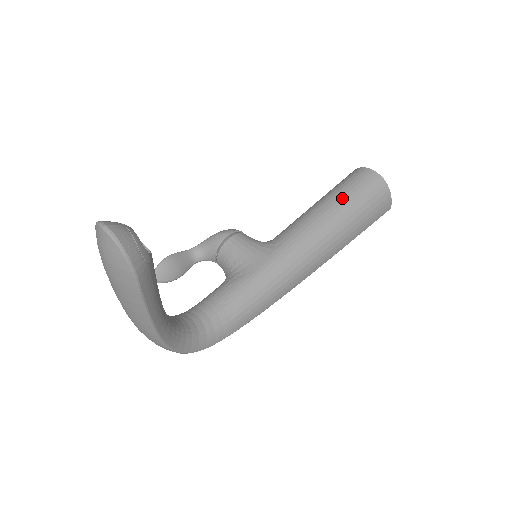
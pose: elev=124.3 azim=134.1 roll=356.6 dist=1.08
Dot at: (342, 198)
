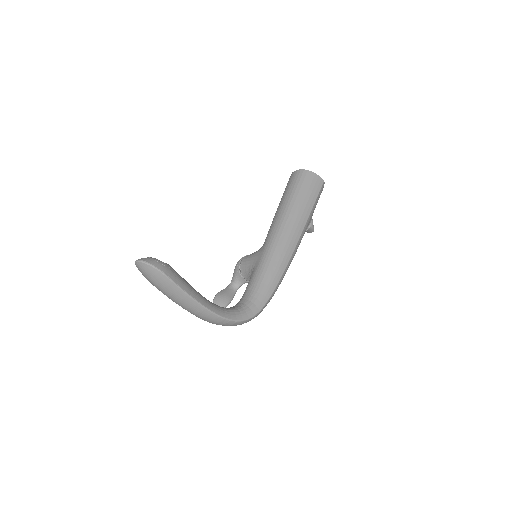
Dot at: (286, 196)
